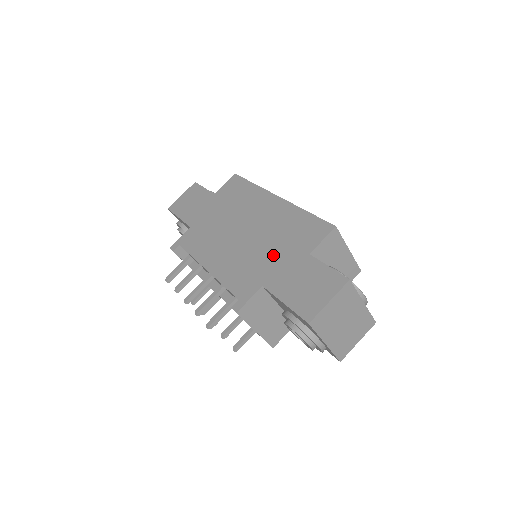
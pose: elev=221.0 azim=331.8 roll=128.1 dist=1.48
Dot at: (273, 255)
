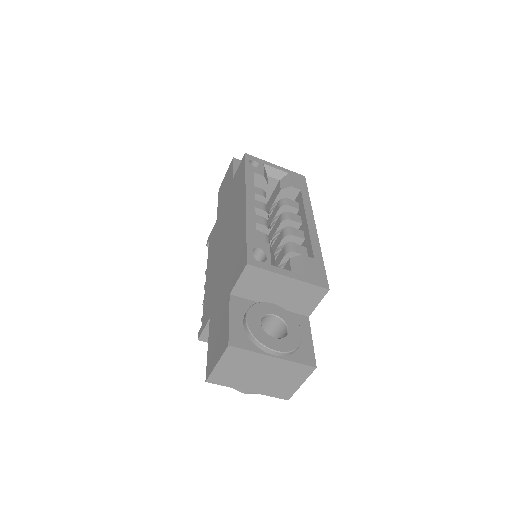
Dot at: (222, 283)
